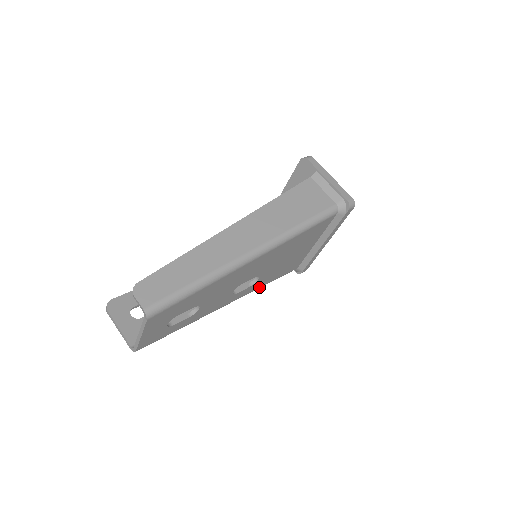
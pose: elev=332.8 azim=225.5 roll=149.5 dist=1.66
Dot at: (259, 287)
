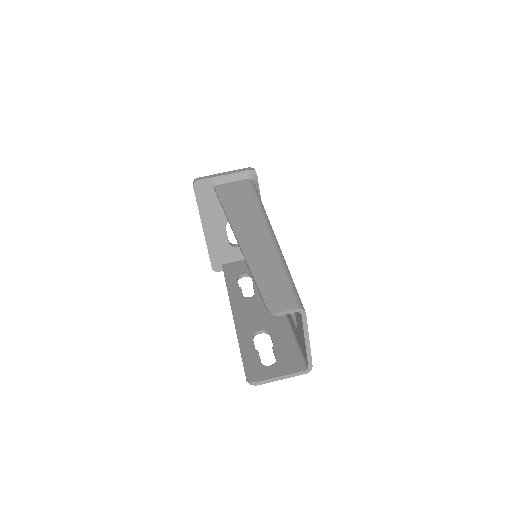
Dot at: occluded
